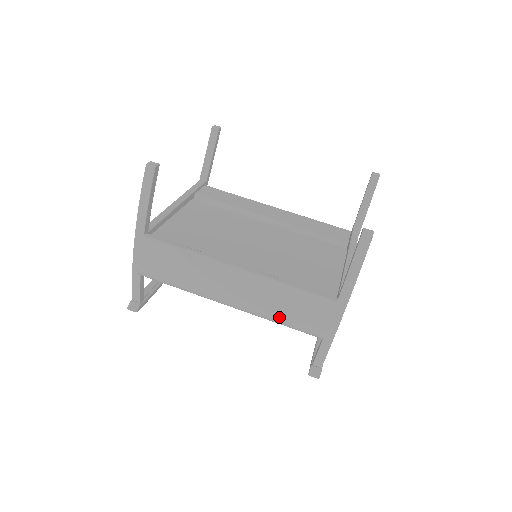
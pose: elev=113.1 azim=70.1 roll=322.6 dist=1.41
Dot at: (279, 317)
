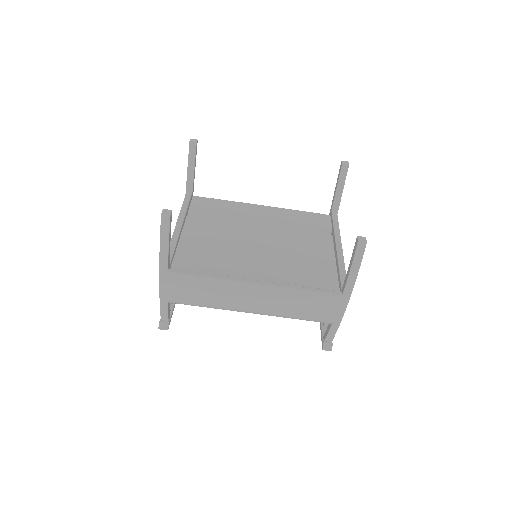
Dot at: (296, 315)
